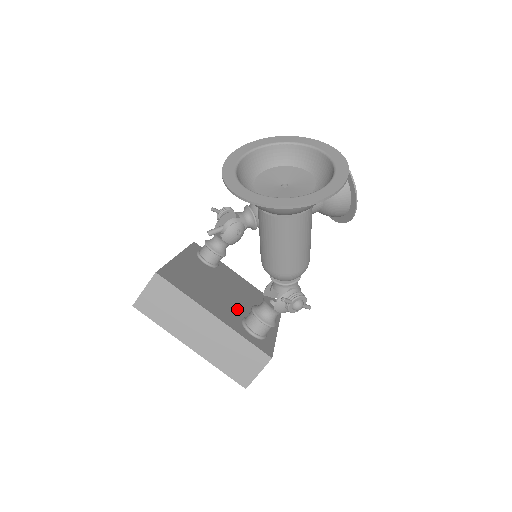
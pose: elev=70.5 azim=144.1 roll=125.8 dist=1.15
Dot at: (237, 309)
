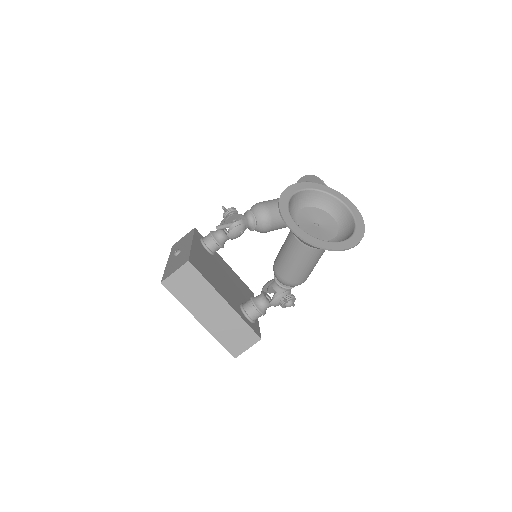
Dot at: (234, 295)
